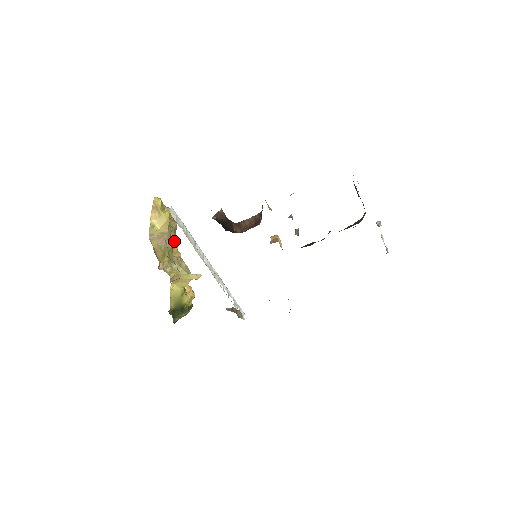
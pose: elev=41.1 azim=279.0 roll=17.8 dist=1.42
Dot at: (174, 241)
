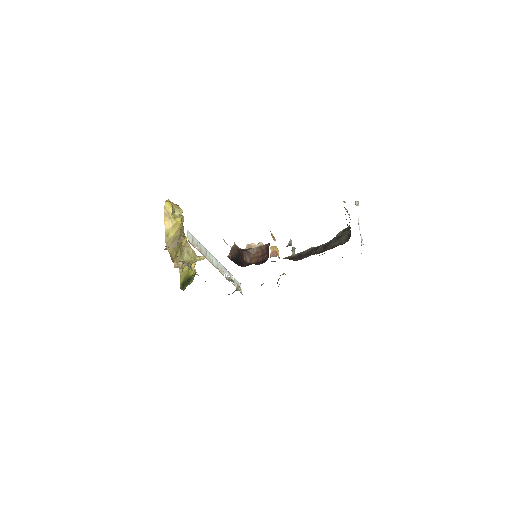
Dot at: (182, 233)
